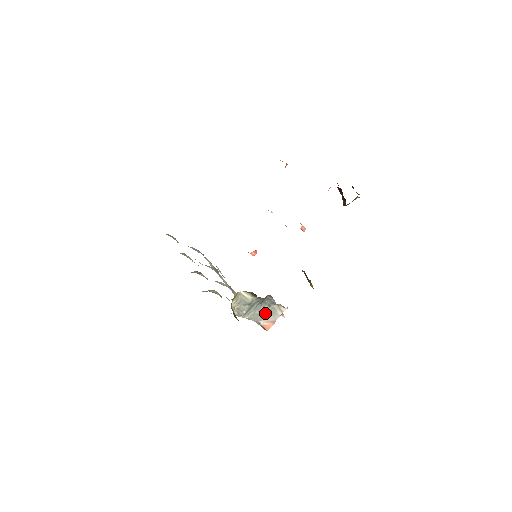
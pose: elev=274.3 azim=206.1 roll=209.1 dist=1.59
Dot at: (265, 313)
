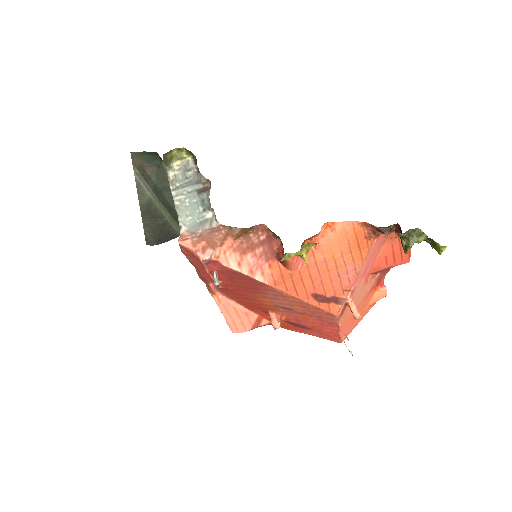
Dot at: (194, 216)
